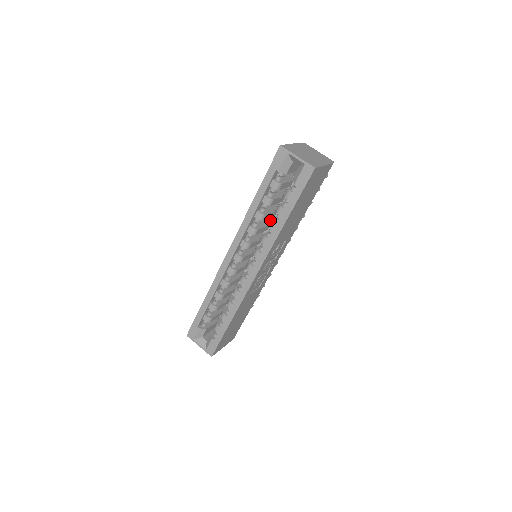
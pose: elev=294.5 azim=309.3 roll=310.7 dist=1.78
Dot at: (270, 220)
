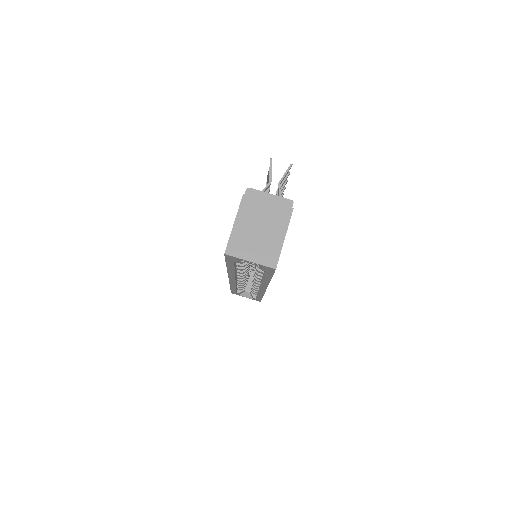
Dot at: occluded
